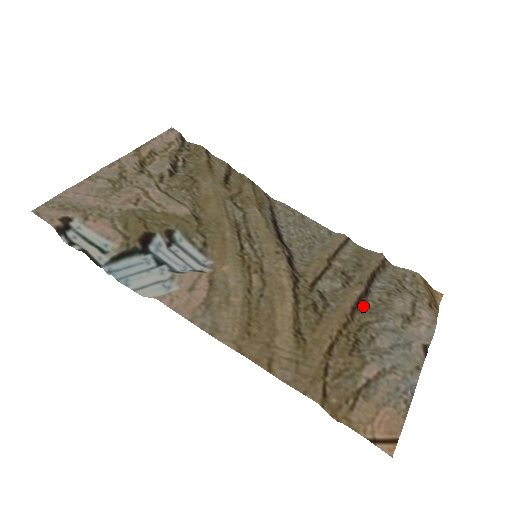
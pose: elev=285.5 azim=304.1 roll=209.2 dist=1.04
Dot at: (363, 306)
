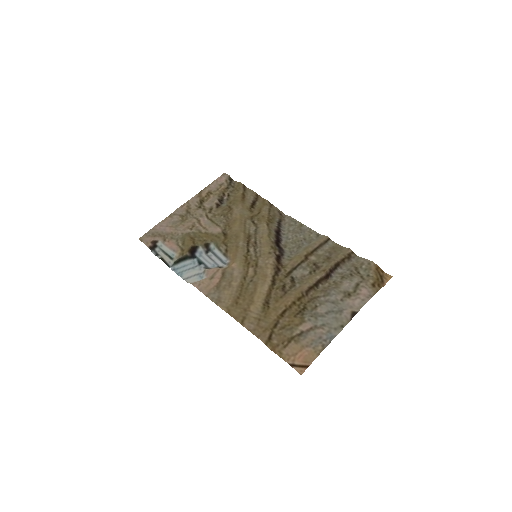
Dot at: (321, 286)
